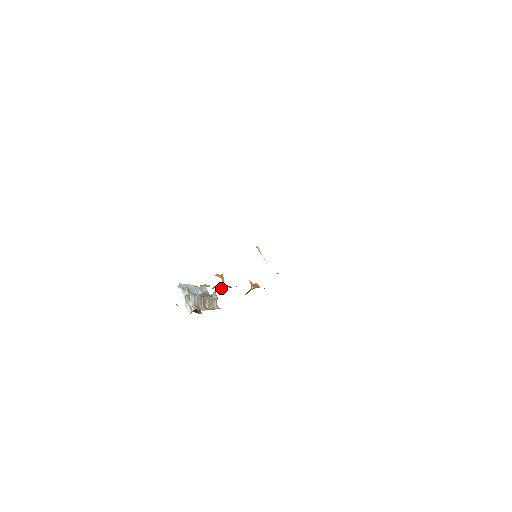
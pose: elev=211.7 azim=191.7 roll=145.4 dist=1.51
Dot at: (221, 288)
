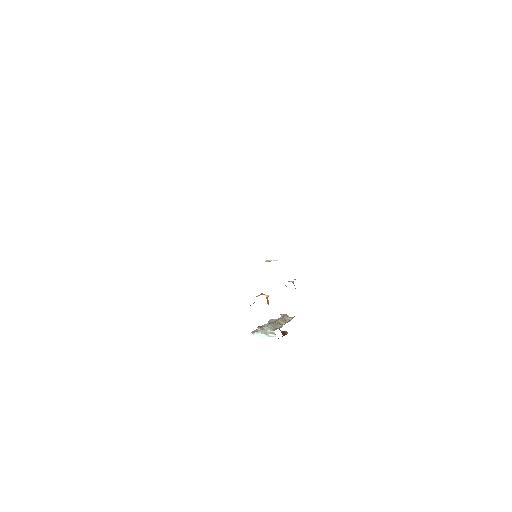
Dot at: occluded
